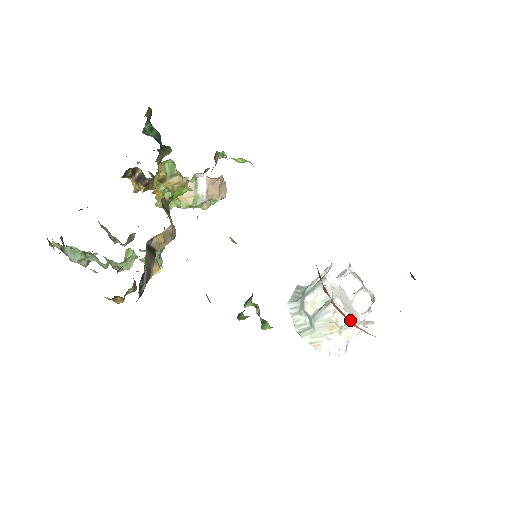
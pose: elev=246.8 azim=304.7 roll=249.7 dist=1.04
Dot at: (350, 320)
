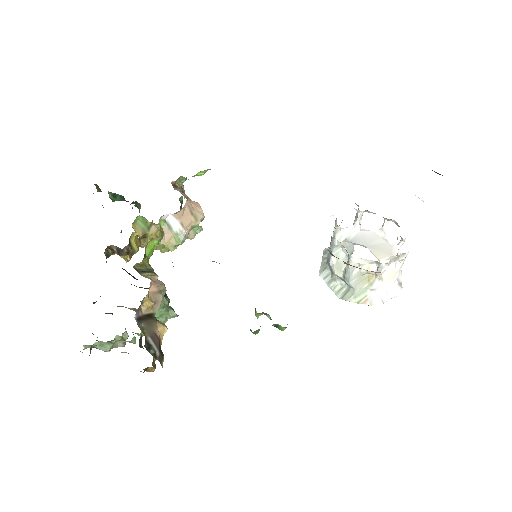
Dot at: (378, 265)
